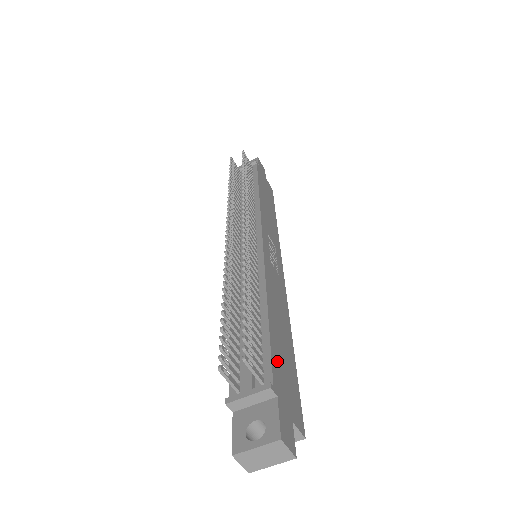
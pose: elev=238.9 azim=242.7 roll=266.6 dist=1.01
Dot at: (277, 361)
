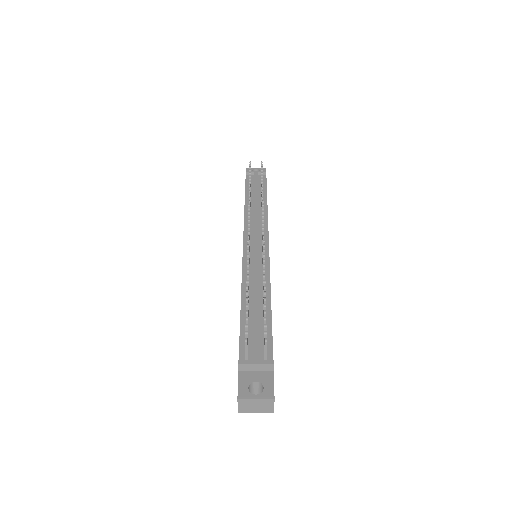
Dot at: occluded
